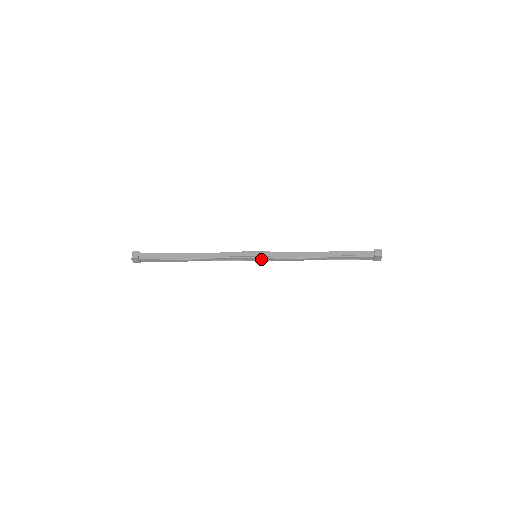
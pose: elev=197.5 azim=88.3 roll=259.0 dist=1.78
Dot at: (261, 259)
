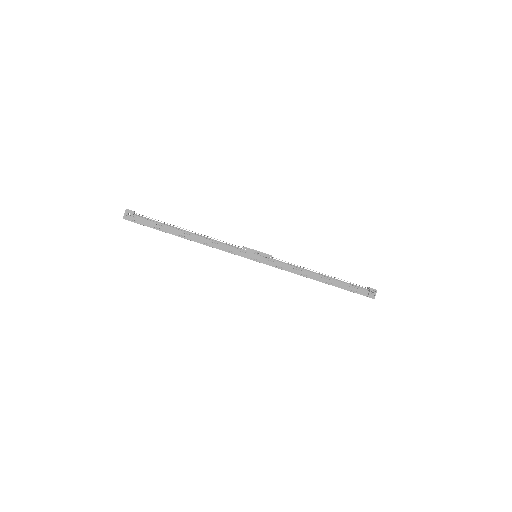
Dot at: (261, 259)
